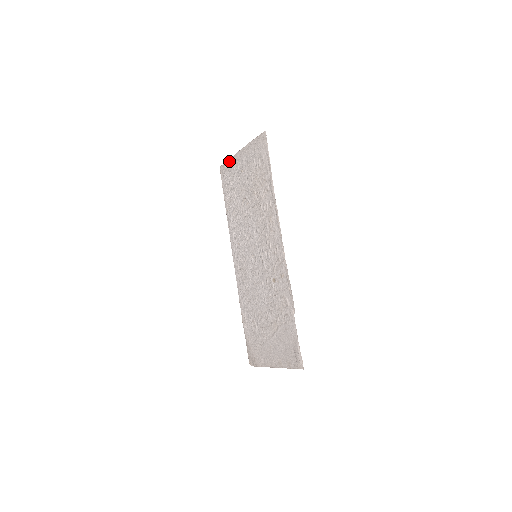
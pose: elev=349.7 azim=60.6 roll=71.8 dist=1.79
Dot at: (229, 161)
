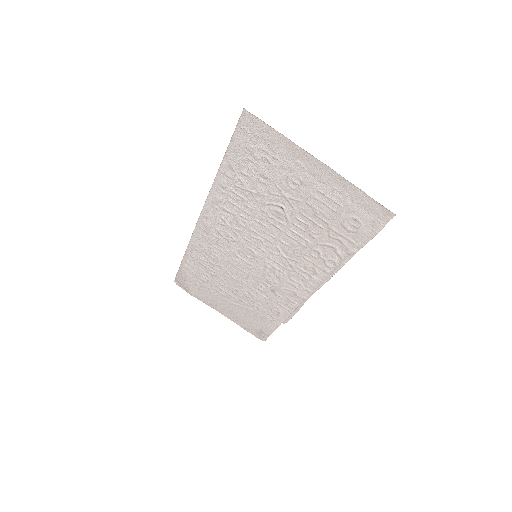
Dot at: (280, 137)
